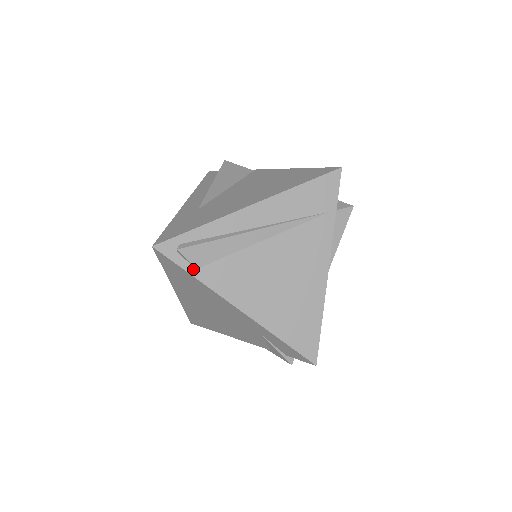
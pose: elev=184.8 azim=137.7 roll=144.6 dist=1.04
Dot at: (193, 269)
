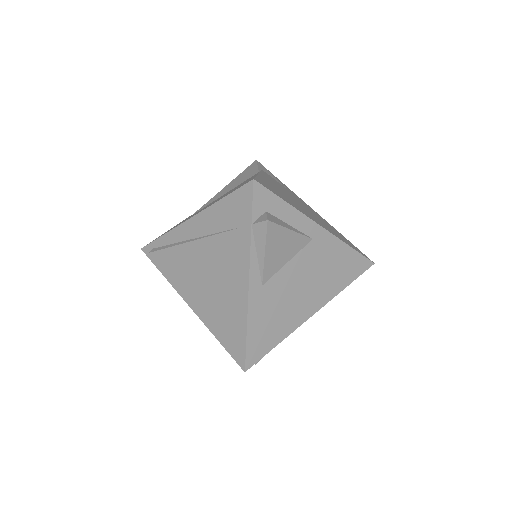
Dot at: (162, 269)
